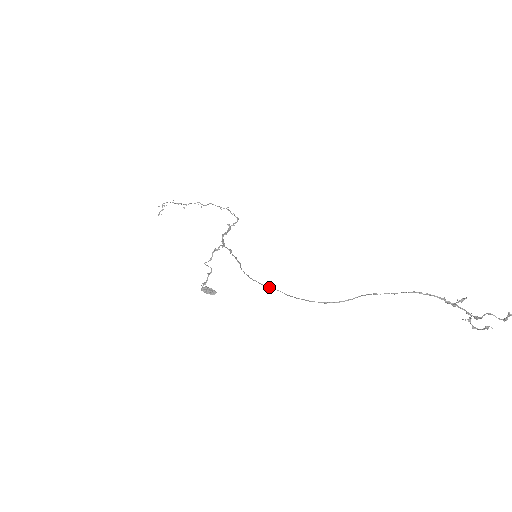
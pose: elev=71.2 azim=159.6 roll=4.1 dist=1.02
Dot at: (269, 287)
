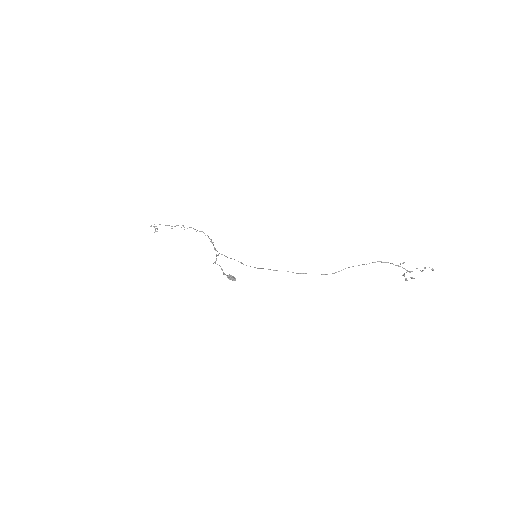
Dot at: occluded
